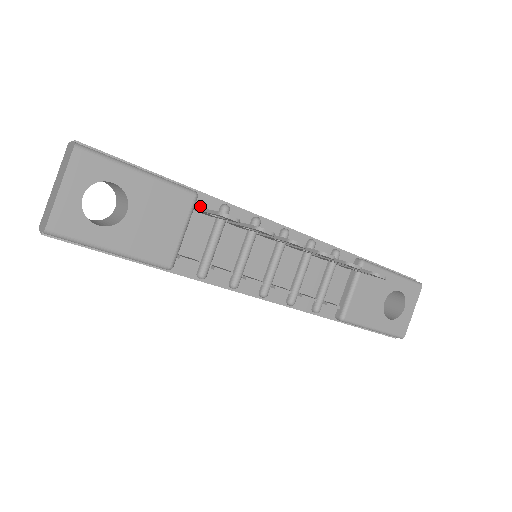
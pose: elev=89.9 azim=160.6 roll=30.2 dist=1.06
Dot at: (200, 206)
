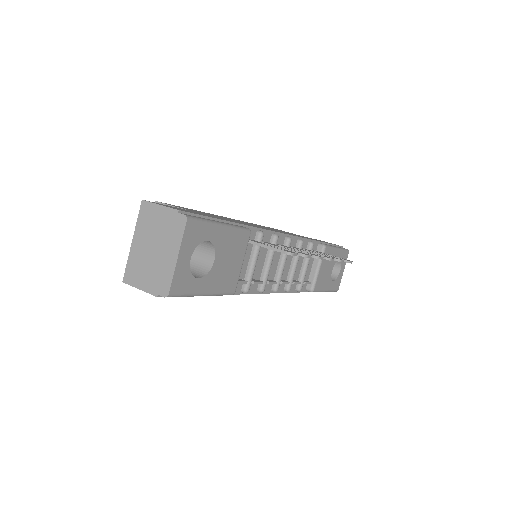
Dot at: occluded
